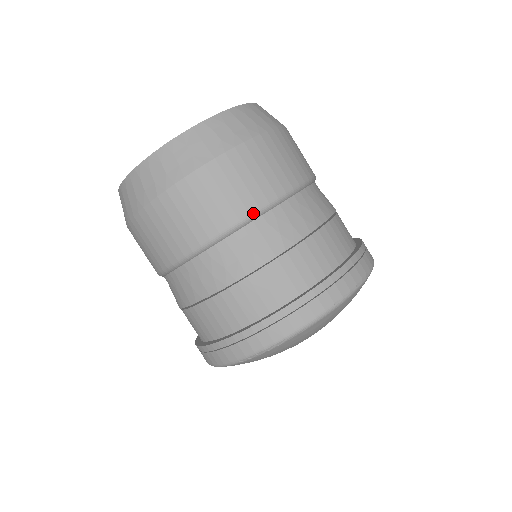
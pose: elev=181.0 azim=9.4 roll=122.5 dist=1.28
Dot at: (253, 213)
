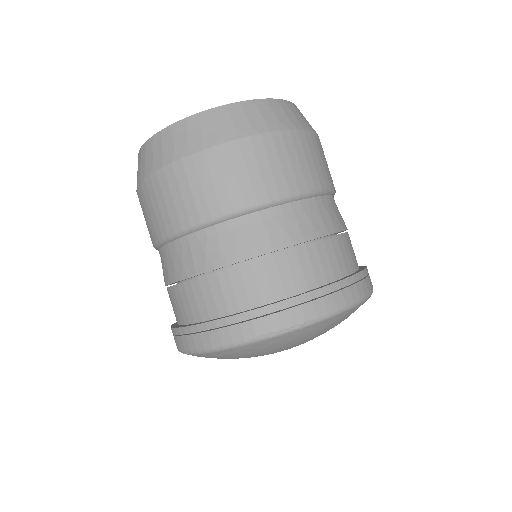
Dot at: (185, 228)
